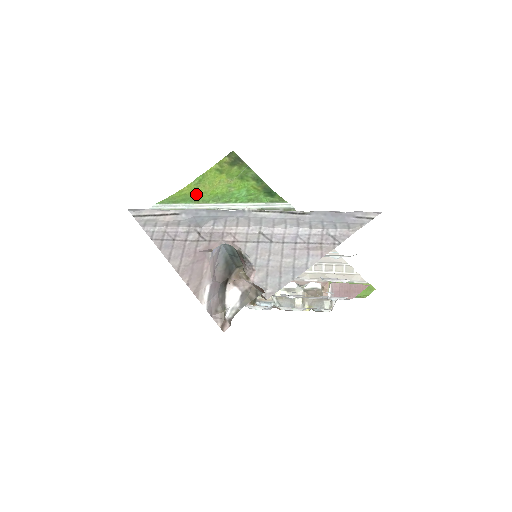
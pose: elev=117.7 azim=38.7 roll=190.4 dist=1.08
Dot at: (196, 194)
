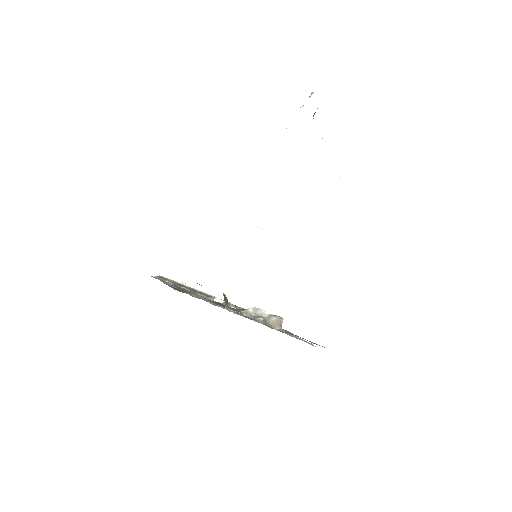
Dot at: occluded
